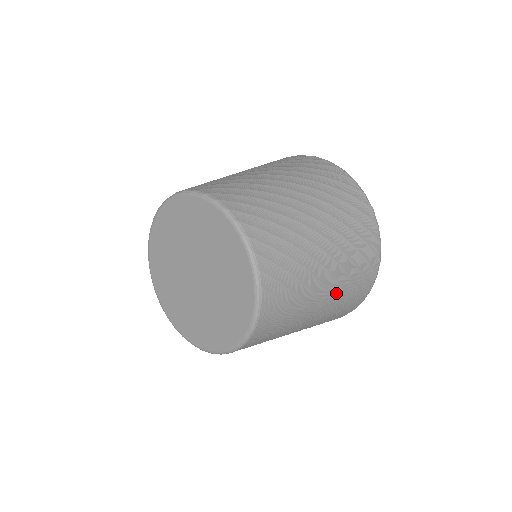
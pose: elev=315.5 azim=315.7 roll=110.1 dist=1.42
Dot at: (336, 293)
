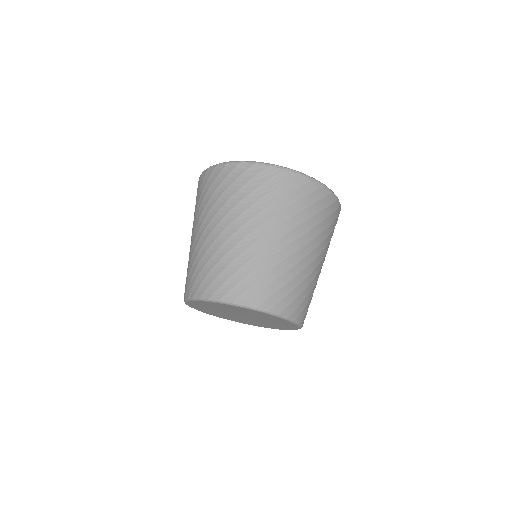
Dot at: occluded
